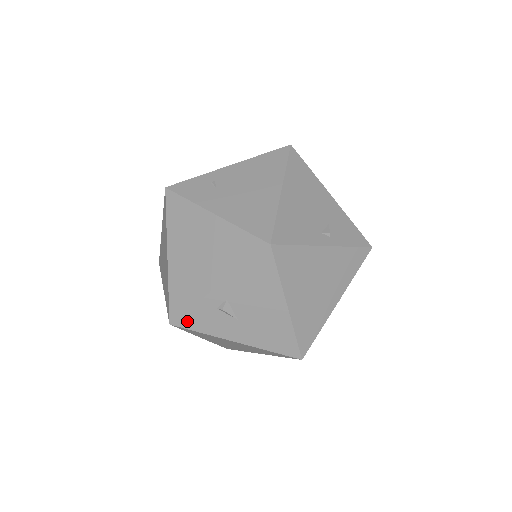
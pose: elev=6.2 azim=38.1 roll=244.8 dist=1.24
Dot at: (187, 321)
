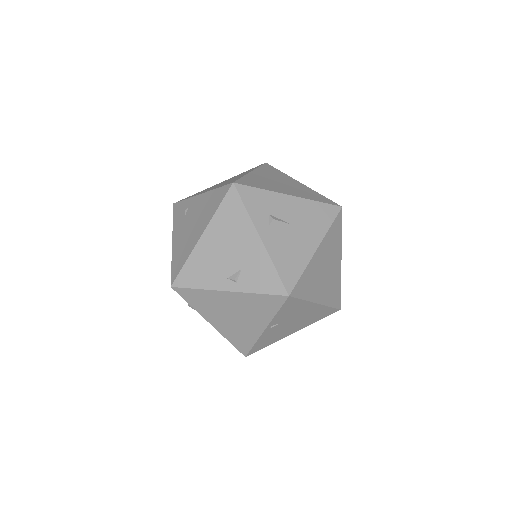
Dot at: occluded
